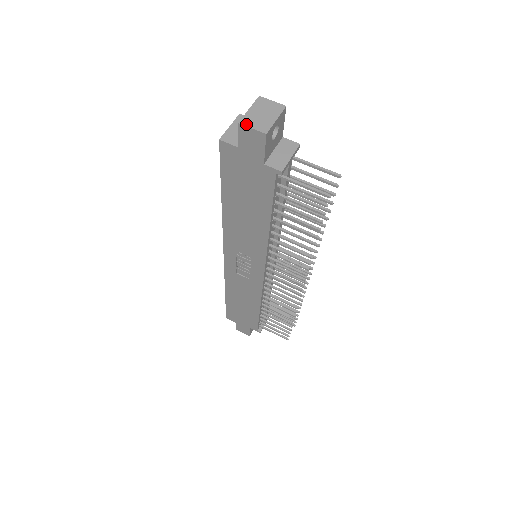
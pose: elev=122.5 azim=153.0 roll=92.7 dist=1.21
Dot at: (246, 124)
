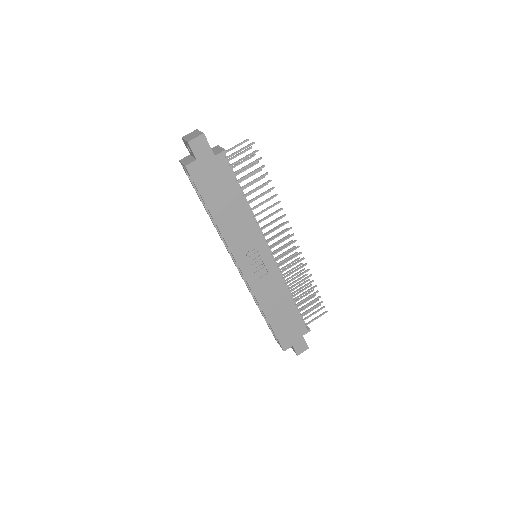
Dot at: (191, 140)
